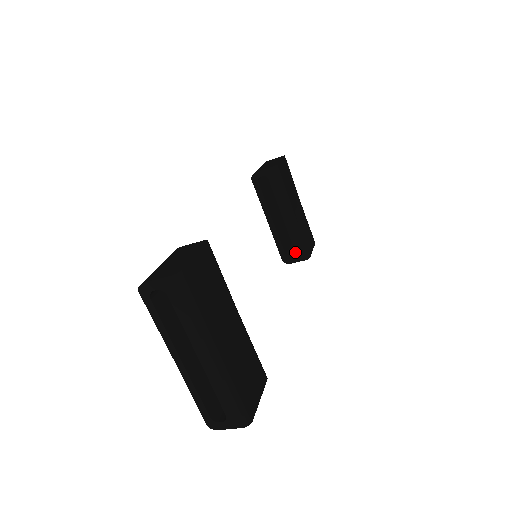
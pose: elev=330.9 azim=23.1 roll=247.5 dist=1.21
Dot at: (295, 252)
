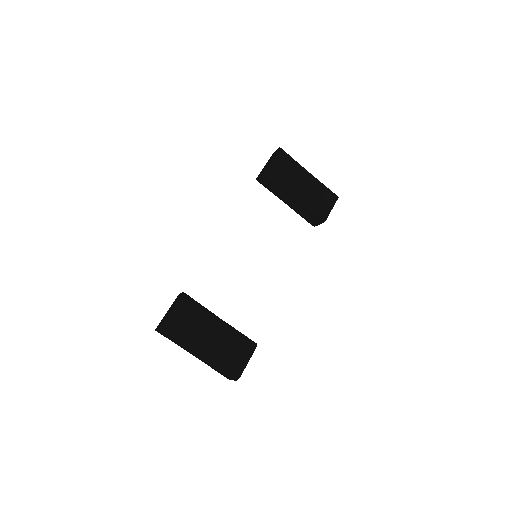
Dot at: (314, 219)
